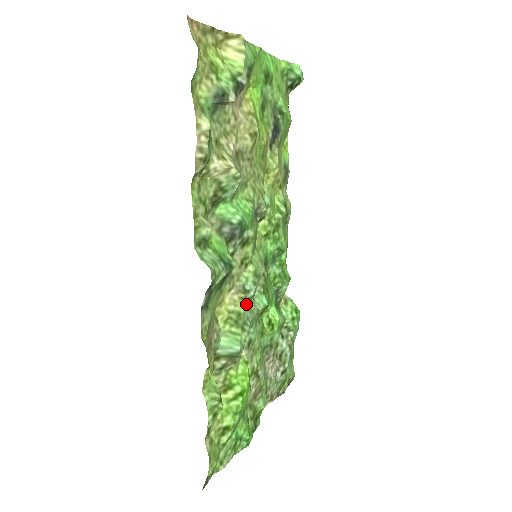
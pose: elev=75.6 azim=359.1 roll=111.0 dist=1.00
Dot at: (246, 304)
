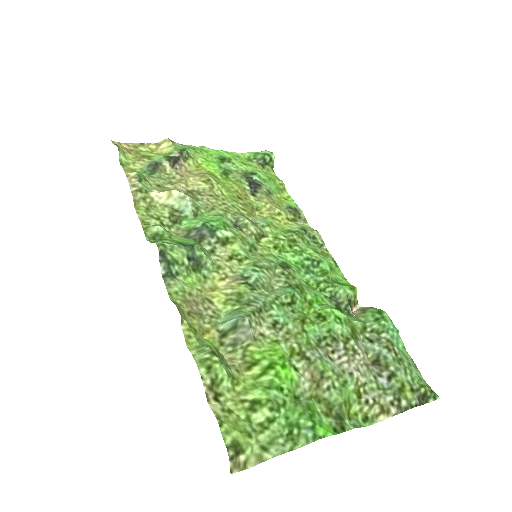
Dot at: (249, 287)
